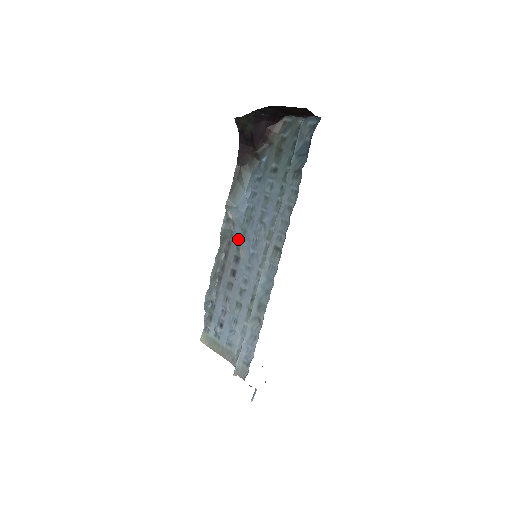
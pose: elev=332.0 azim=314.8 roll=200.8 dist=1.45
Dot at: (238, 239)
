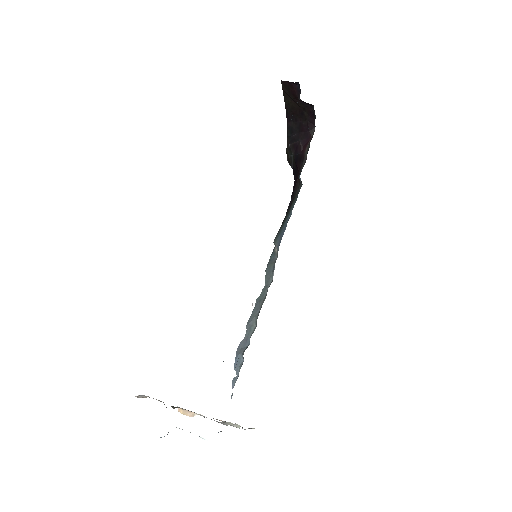
Dot at: occluded
